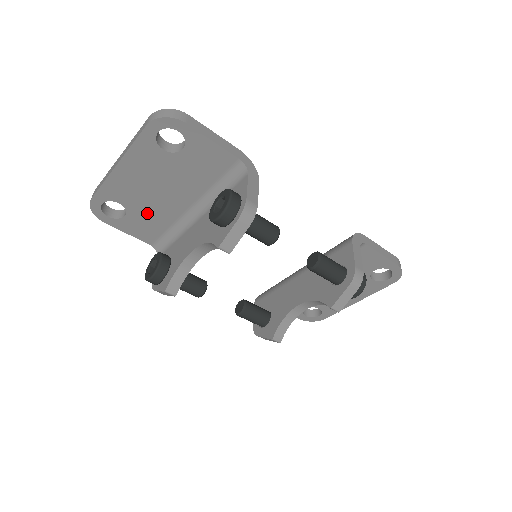
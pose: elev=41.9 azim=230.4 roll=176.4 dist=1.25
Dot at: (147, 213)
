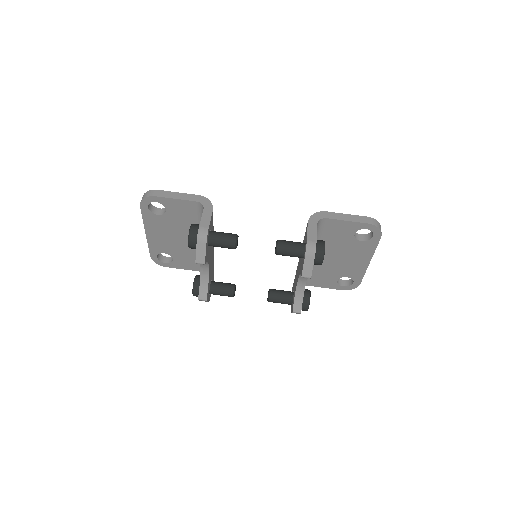
Dot at: (182, 253)
